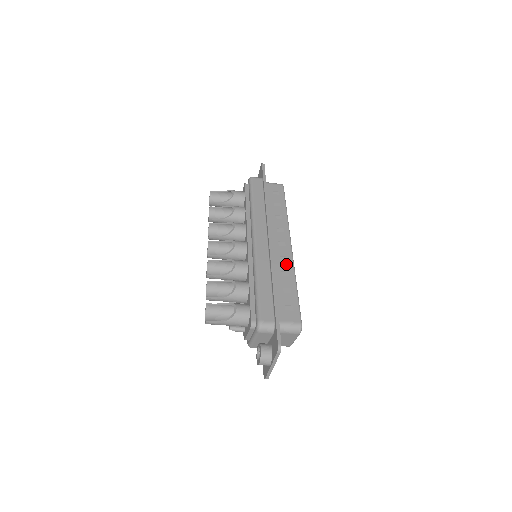
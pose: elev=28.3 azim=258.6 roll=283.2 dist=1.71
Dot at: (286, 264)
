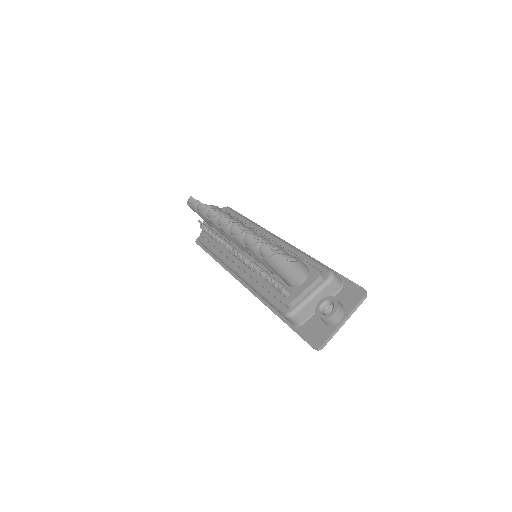
Dot at: occluded
